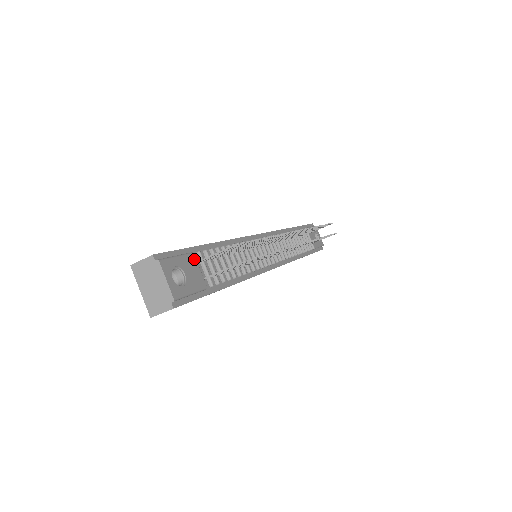
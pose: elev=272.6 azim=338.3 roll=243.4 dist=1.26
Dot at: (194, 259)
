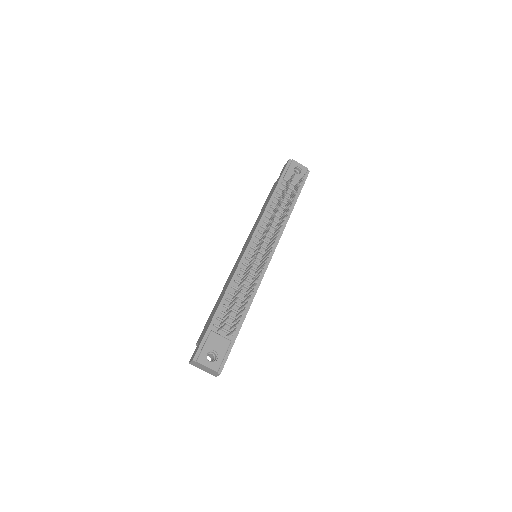
Dot at: (214, 334)
